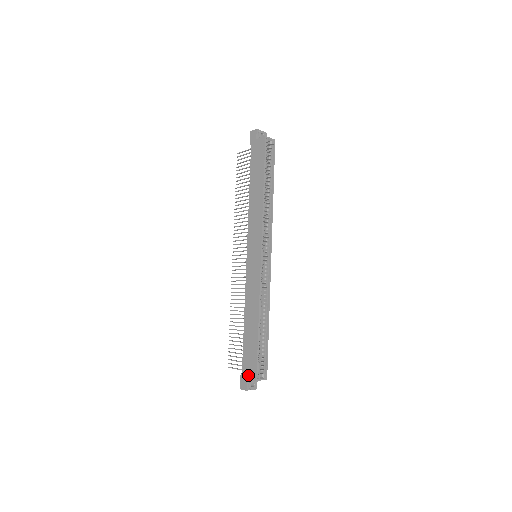
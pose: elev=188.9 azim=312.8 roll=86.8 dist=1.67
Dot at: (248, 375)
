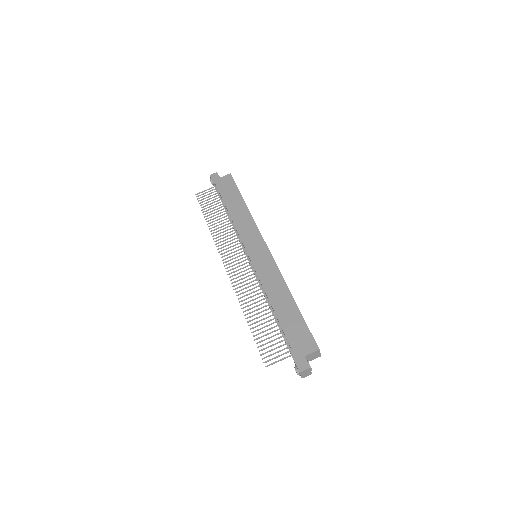
Dot at: (305, 351)
